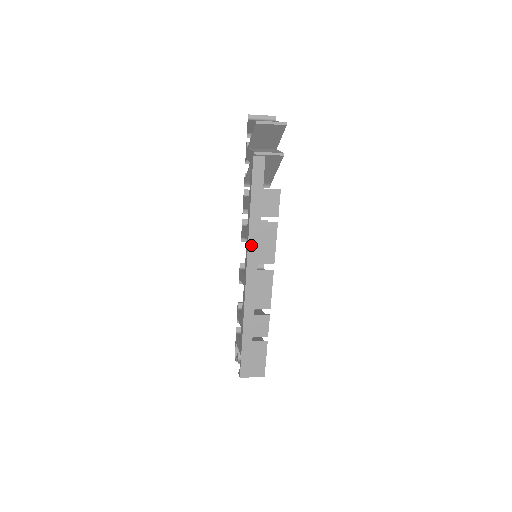
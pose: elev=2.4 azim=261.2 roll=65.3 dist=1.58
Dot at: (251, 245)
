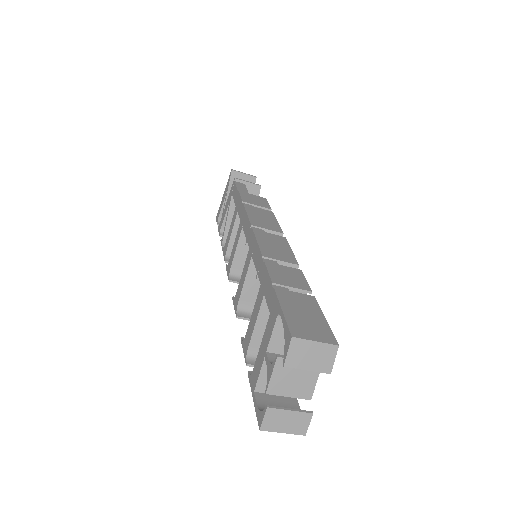
Dot at: (251, 216)
